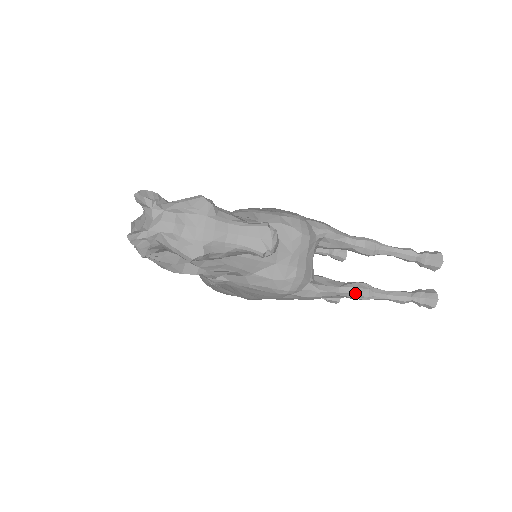
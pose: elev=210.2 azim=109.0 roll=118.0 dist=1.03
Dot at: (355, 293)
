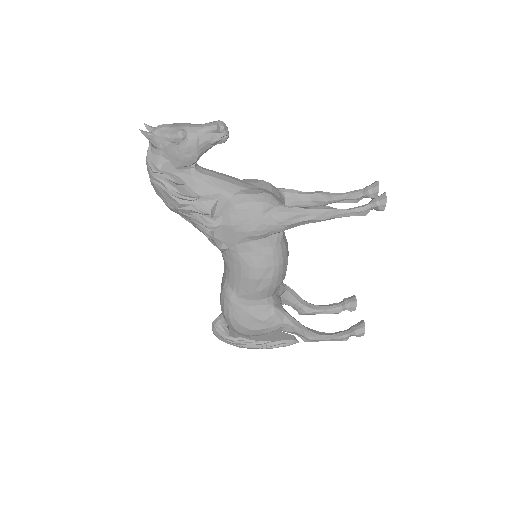
Dot at: (321, 208)
